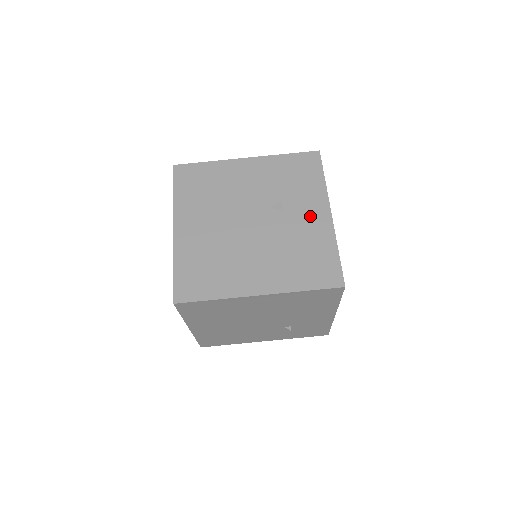
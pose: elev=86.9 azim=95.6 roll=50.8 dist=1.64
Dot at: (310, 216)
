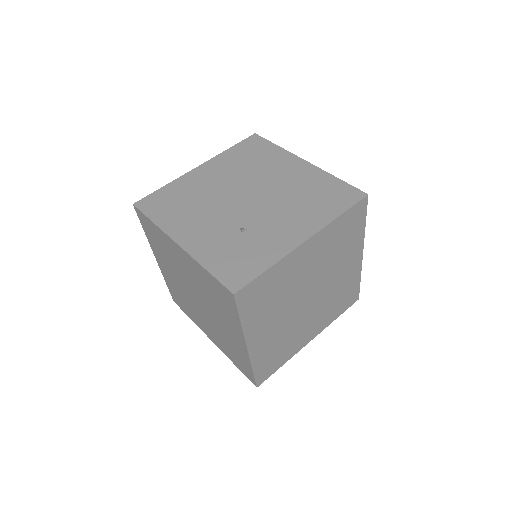
Dot at: occluded
